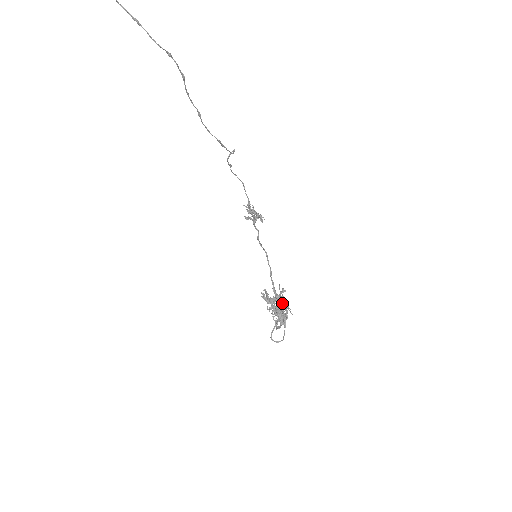
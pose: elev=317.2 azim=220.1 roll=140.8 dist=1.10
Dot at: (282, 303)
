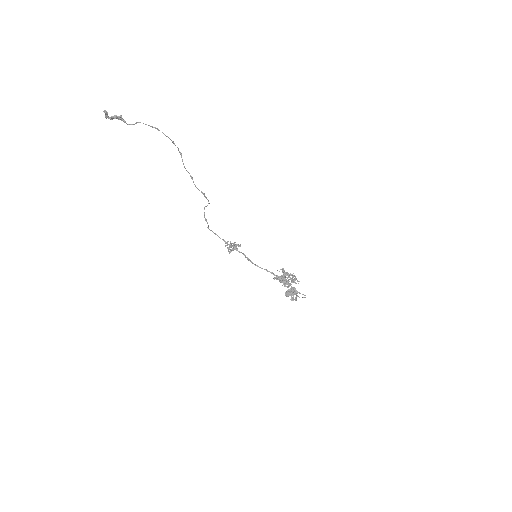
Dot at: (288, 276)
